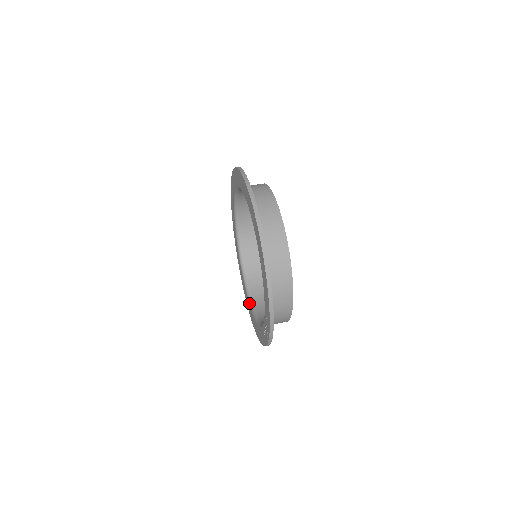
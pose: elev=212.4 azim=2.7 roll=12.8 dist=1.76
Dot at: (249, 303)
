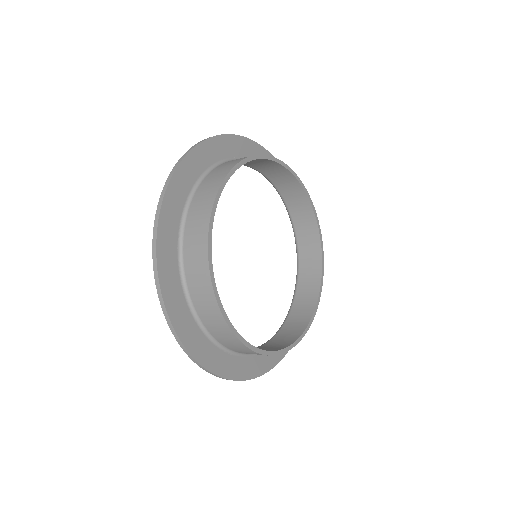
Dot at: occluded
